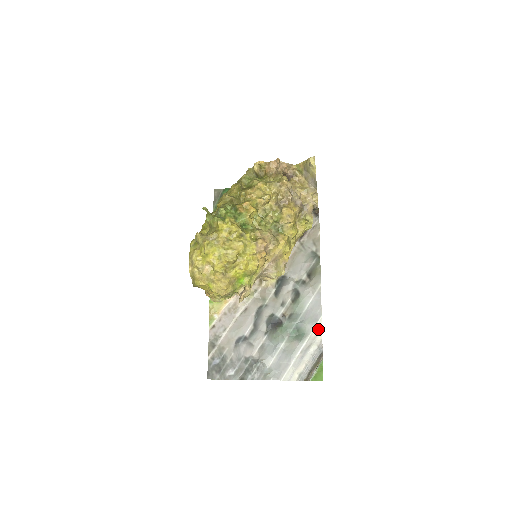
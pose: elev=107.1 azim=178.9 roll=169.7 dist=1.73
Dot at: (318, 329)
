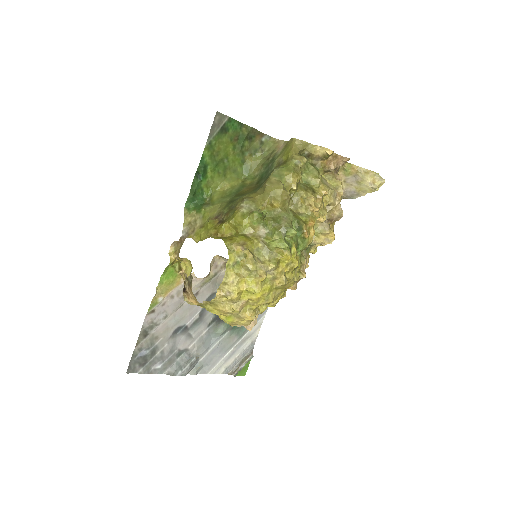
Dot at: (258, 326)
